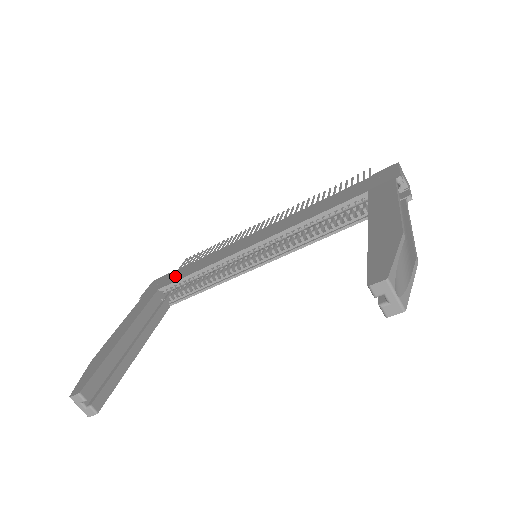
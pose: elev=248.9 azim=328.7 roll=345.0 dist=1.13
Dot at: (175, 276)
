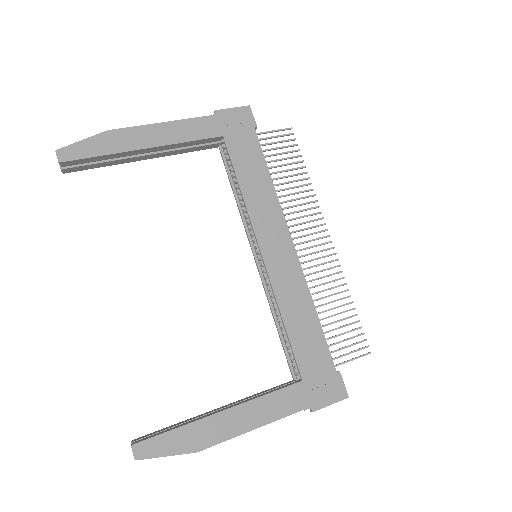
Dot at: (243, 149)
